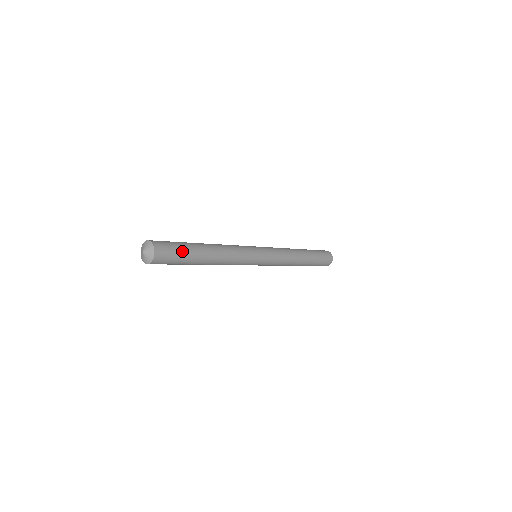
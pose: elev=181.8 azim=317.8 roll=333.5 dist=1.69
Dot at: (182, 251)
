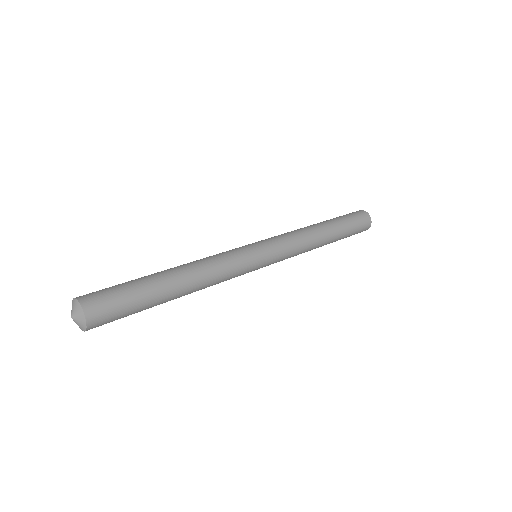
Dot at: (127, 288)
